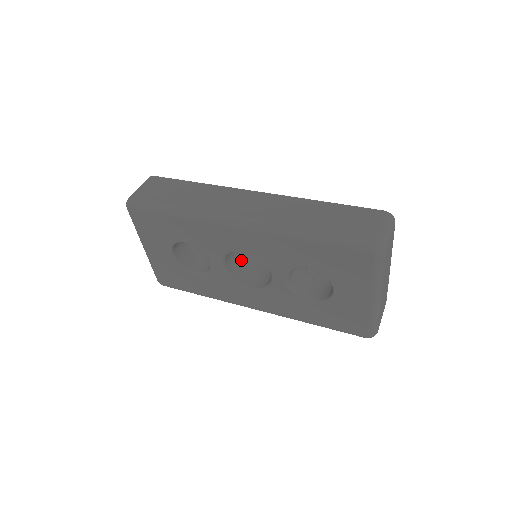
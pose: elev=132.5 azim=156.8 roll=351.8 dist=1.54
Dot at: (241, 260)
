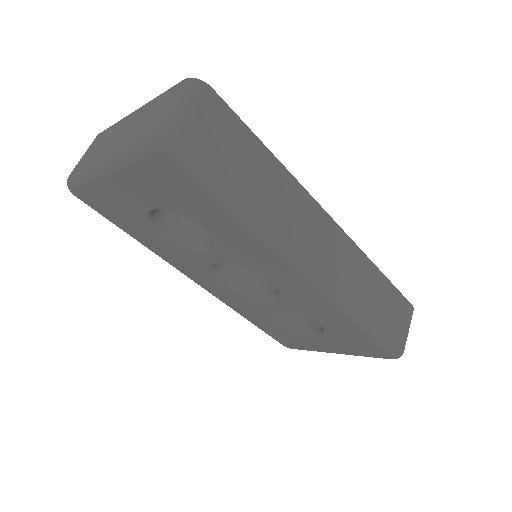
Dot at: occluded
